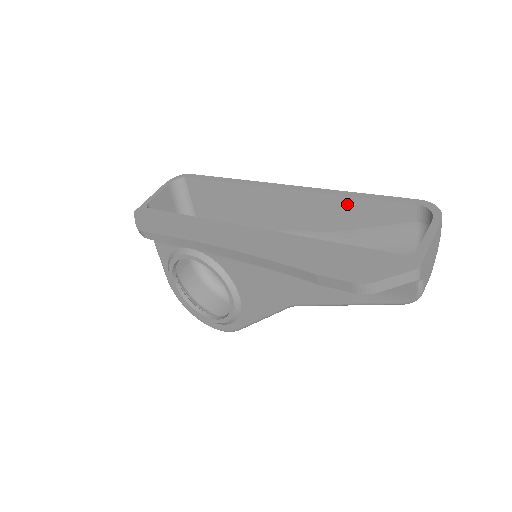
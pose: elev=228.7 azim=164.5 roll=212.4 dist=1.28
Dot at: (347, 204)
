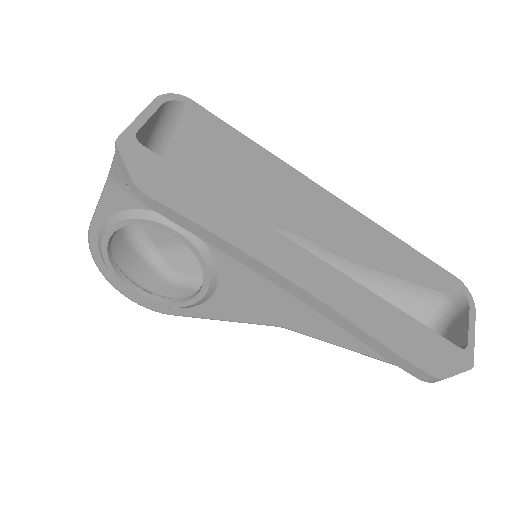
Dot at: (390, 249)
